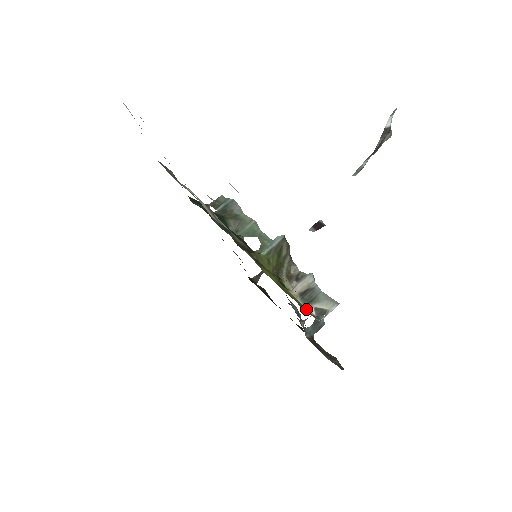
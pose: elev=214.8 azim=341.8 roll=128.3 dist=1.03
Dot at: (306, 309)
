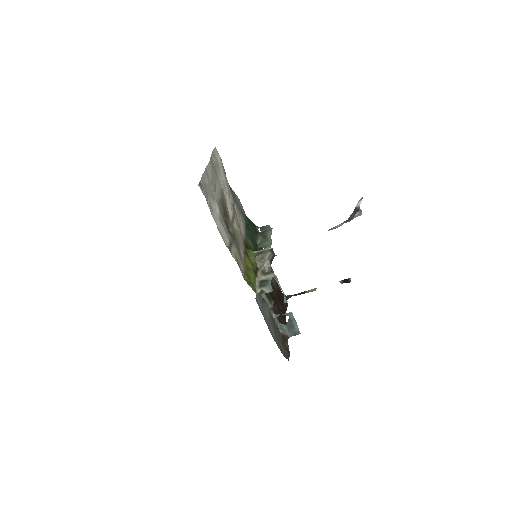
Dot at: (251, 284)
